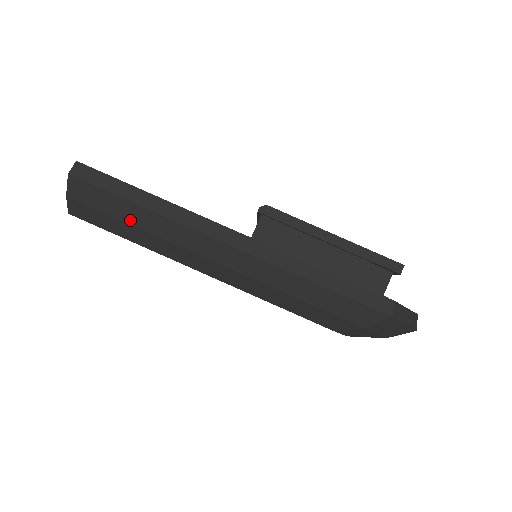
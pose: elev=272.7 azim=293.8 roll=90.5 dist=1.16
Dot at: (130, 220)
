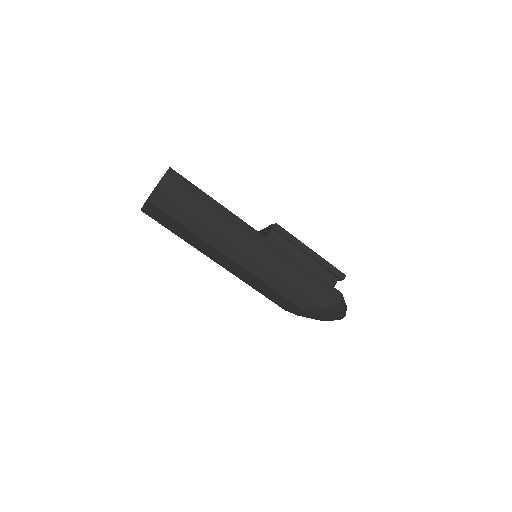
Dot at: (196, 213)
